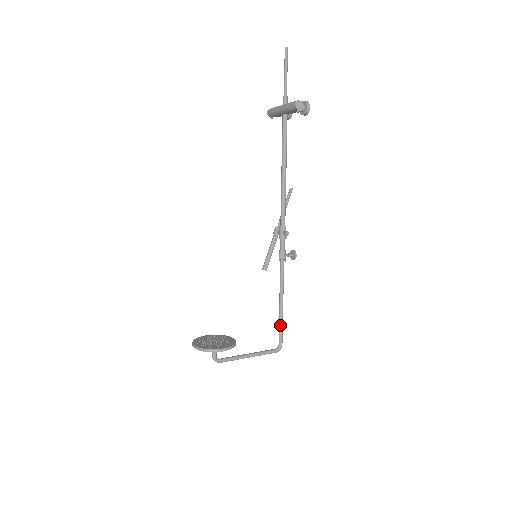
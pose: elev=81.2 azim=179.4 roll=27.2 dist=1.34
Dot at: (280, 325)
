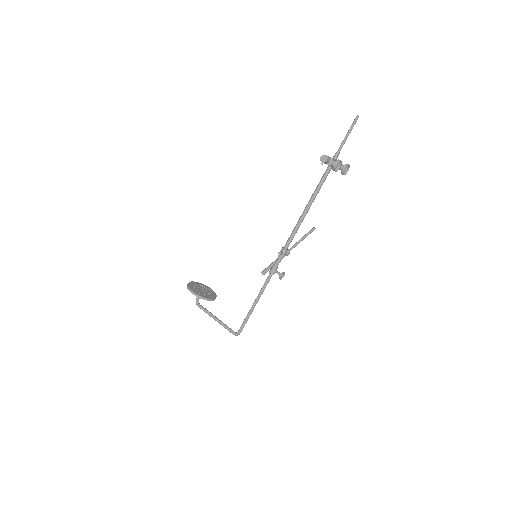
Dot at: (245, 318)
